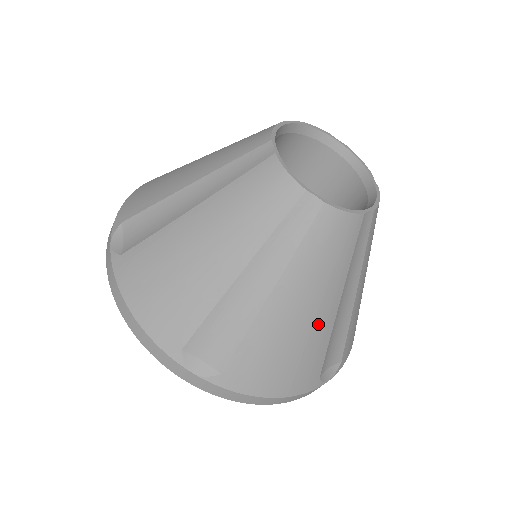
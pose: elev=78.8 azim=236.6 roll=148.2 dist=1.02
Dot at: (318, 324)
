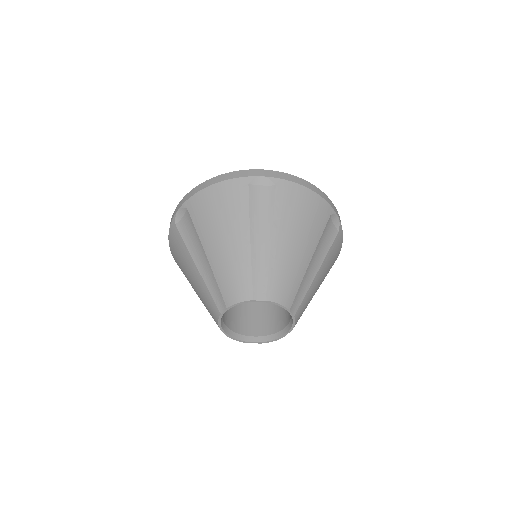
Dot at: occluded
